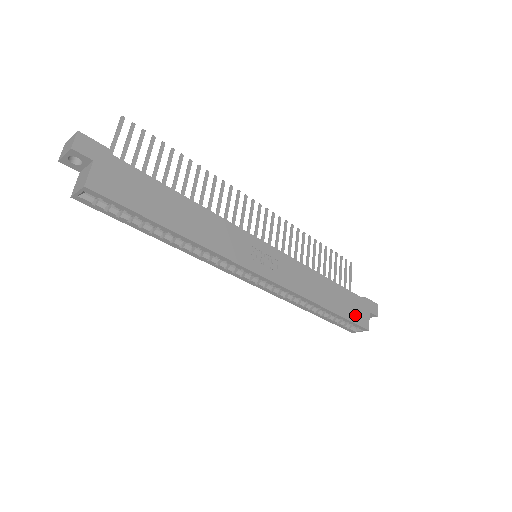
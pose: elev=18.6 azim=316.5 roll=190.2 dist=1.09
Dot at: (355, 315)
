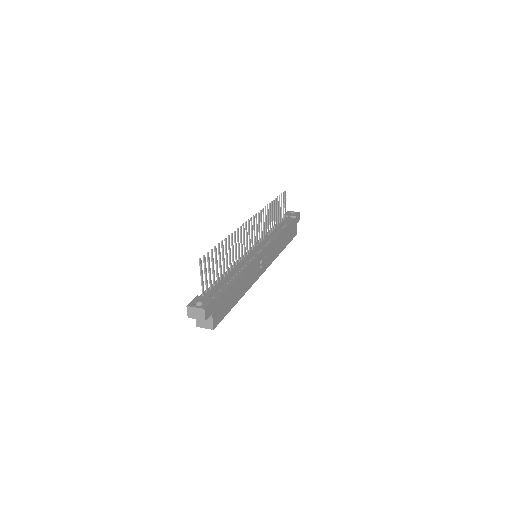
Dot at: (293, 234)
